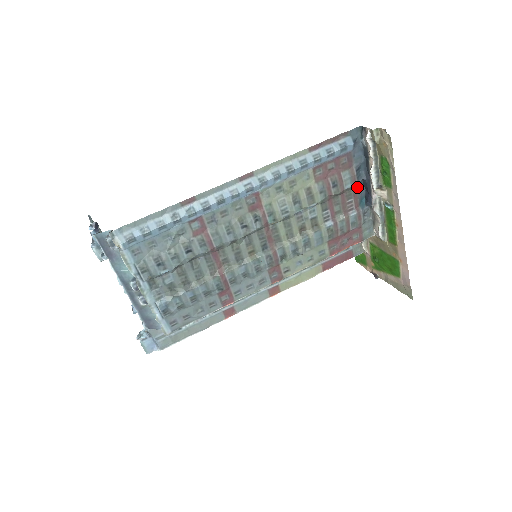
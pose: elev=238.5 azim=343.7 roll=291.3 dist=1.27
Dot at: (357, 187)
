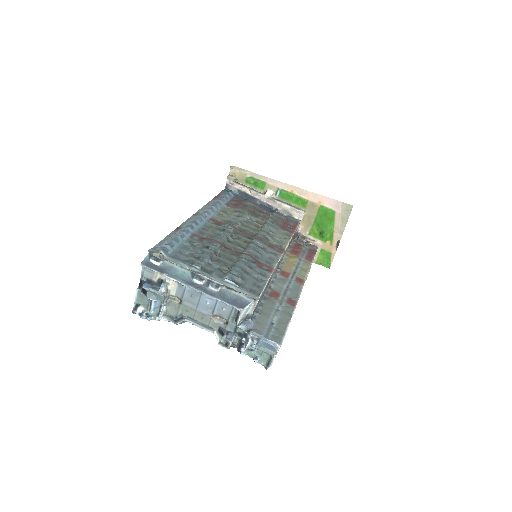
Dot at: (259, 207)
